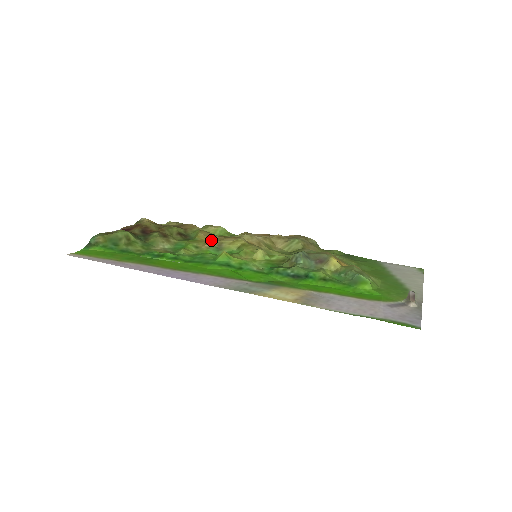
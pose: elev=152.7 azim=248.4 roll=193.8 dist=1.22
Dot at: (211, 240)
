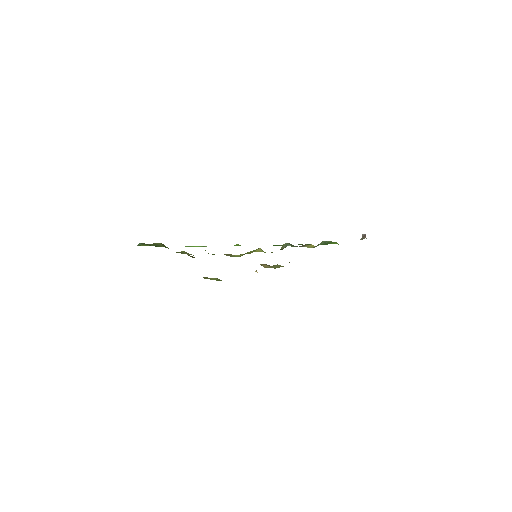
Dot at: occluded
